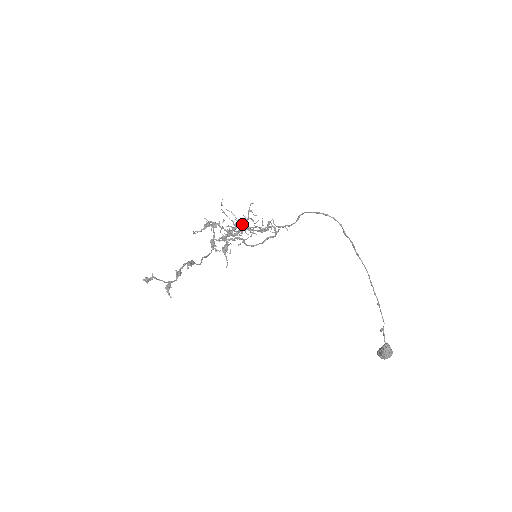
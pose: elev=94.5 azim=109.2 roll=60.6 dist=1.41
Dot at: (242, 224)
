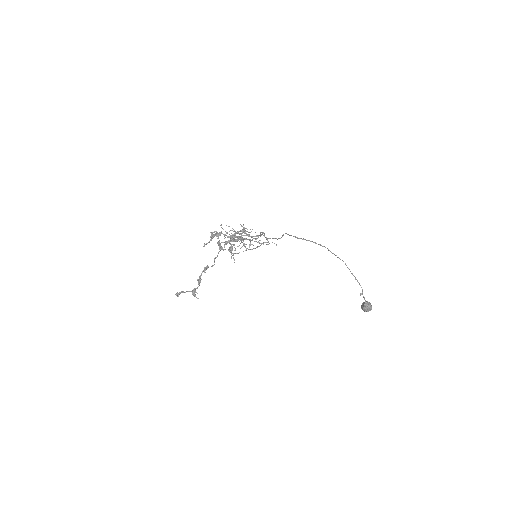
Dot at: (240, 238)
